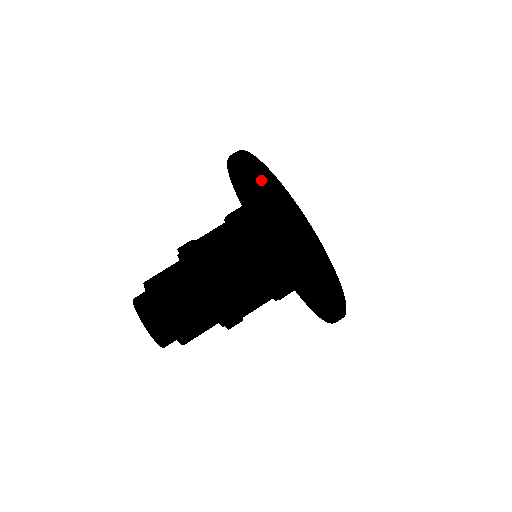
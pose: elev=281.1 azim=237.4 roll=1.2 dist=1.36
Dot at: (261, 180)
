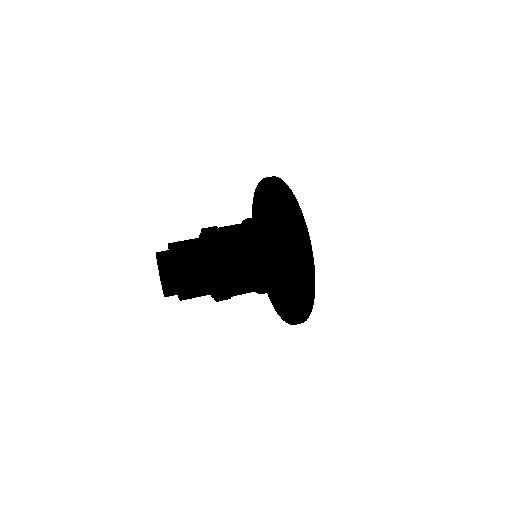
Dot at: occluded
